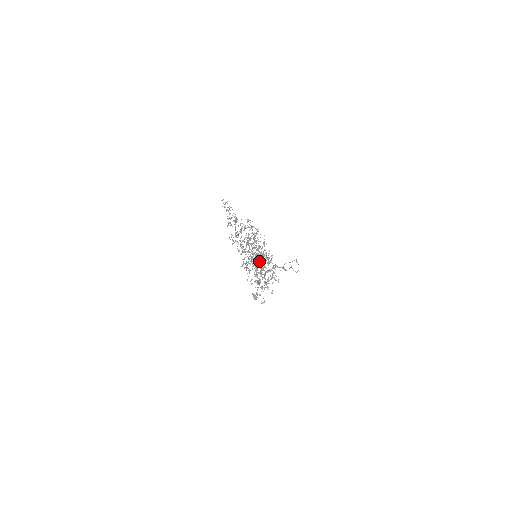
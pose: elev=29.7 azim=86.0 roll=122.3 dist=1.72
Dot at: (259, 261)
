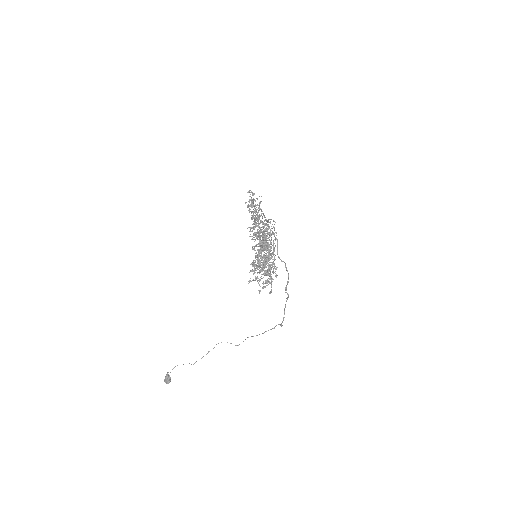
Dot at: (269, 244)
